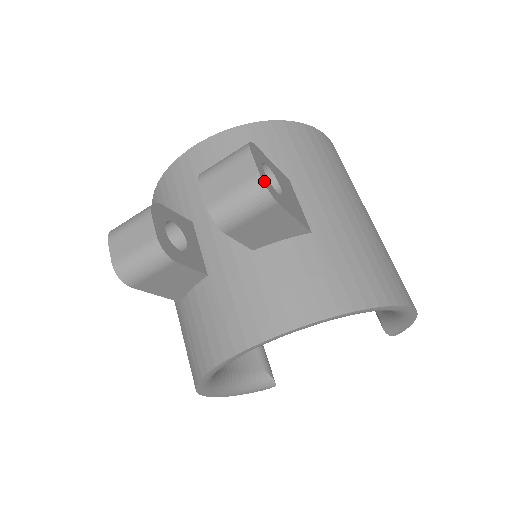
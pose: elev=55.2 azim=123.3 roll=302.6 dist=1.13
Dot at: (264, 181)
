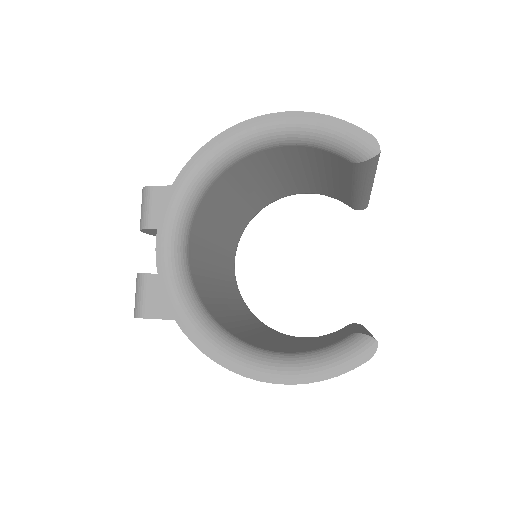
Dot at: occluded
